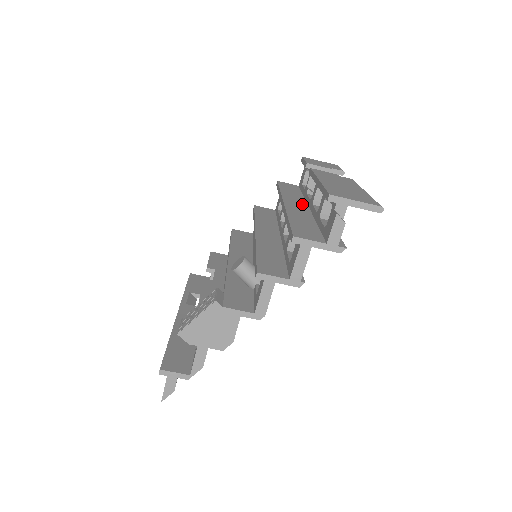
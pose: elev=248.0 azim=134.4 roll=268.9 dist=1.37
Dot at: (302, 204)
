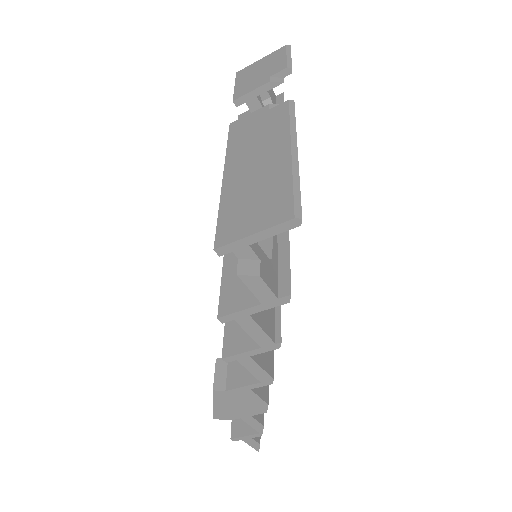
Dot at: occluded
